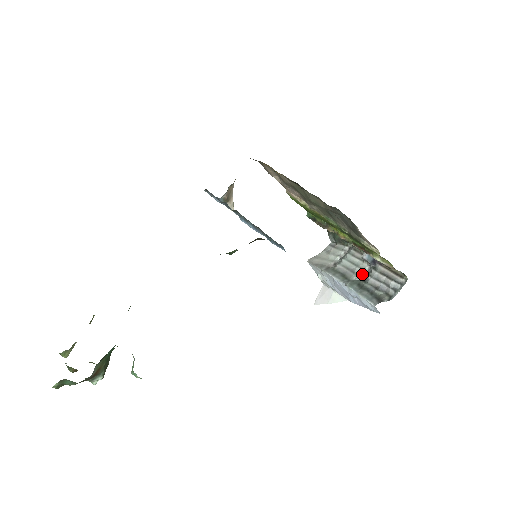
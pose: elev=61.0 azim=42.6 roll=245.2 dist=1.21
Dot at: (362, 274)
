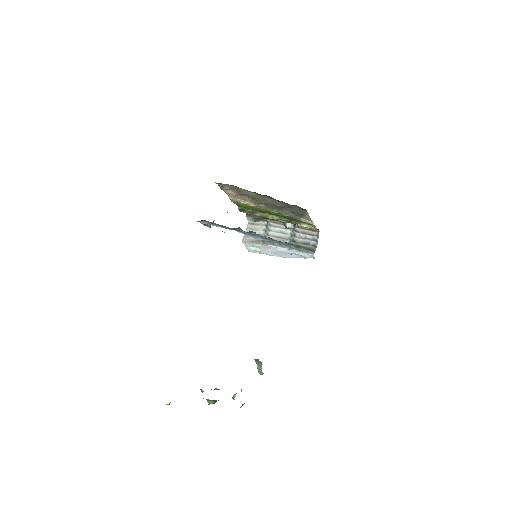
Dot at: (289, 238)
